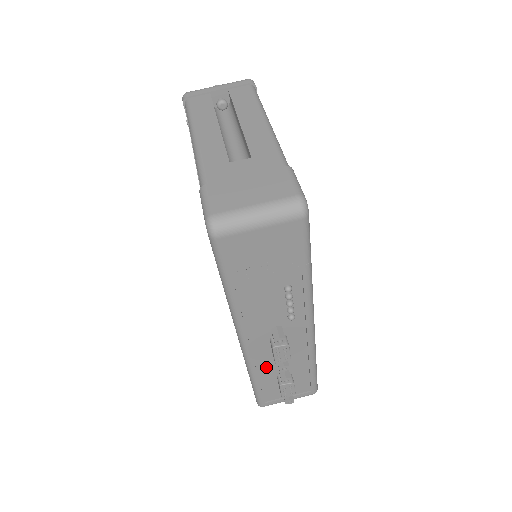
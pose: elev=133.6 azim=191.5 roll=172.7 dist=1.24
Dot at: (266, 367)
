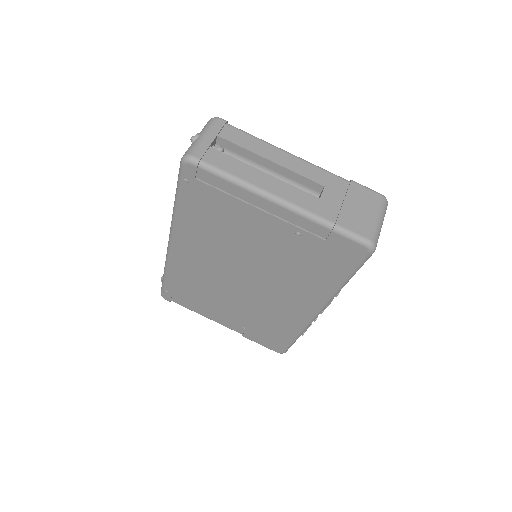
Dot at: occluded
